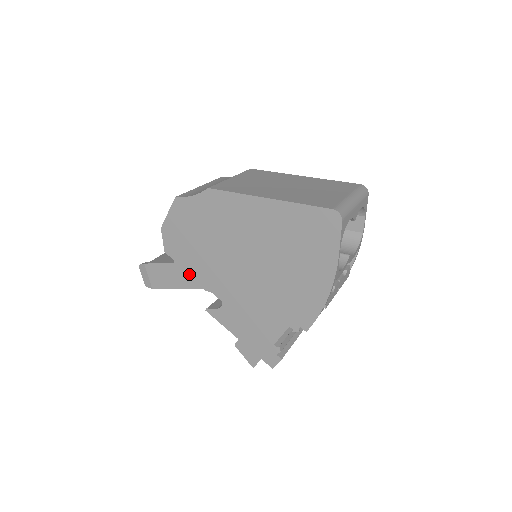
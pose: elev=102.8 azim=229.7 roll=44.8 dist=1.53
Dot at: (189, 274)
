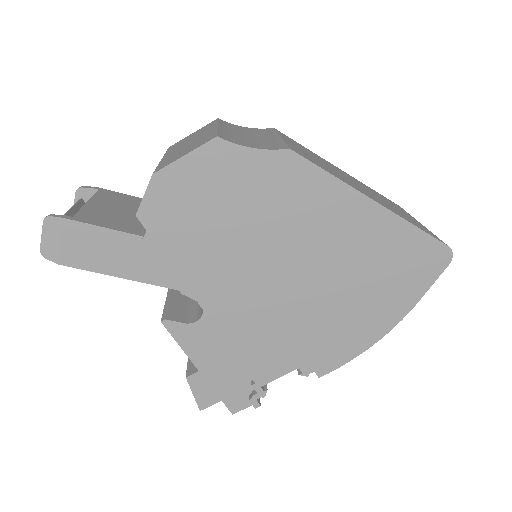
Dot at: (165, 262)
